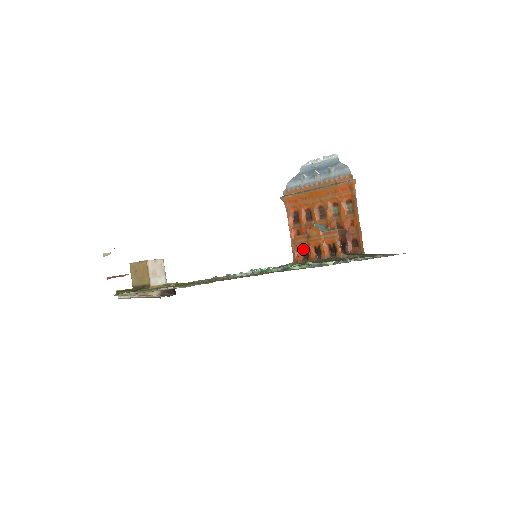
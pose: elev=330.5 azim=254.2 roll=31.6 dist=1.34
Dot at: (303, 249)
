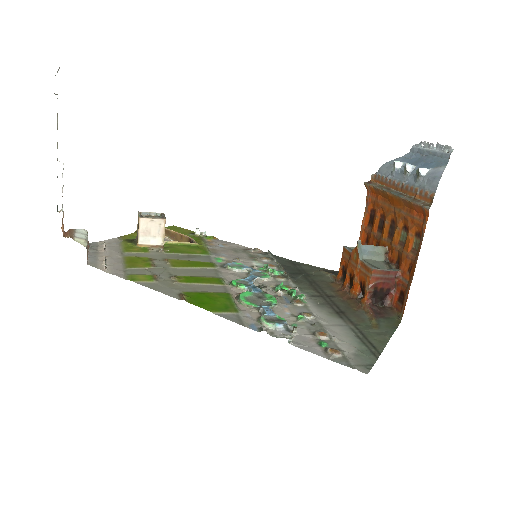
Dot at: (344, 267)
